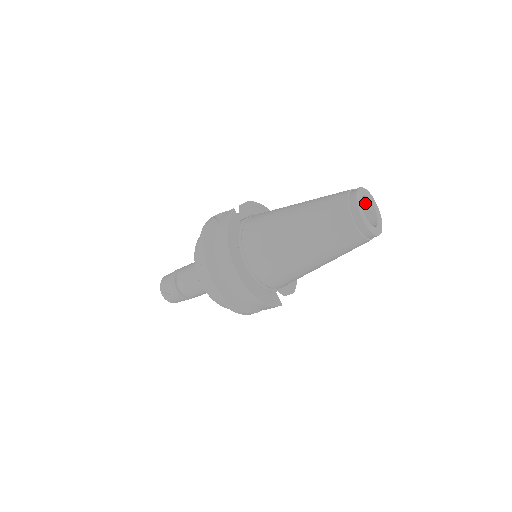
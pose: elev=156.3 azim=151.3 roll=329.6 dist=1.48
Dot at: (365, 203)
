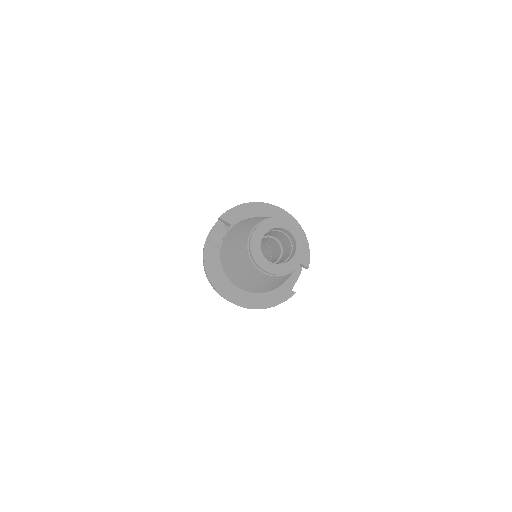
Dot at: (278, 229)
